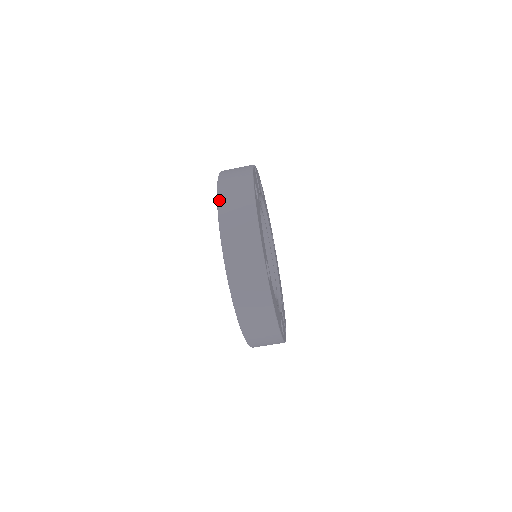
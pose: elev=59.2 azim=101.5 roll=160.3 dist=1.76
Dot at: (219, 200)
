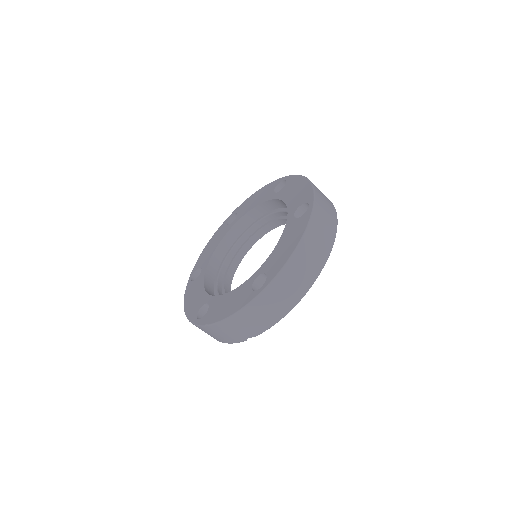
Dot at: occluded
